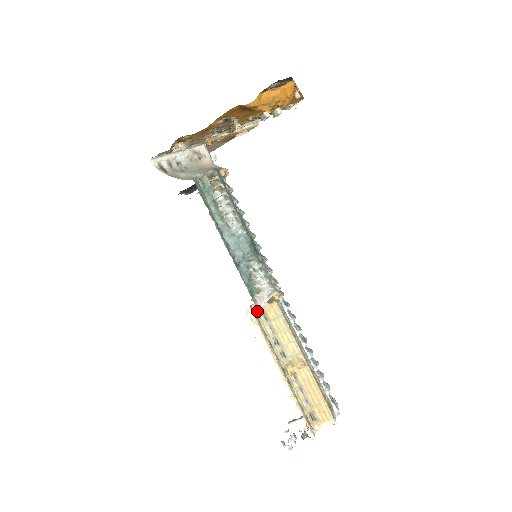
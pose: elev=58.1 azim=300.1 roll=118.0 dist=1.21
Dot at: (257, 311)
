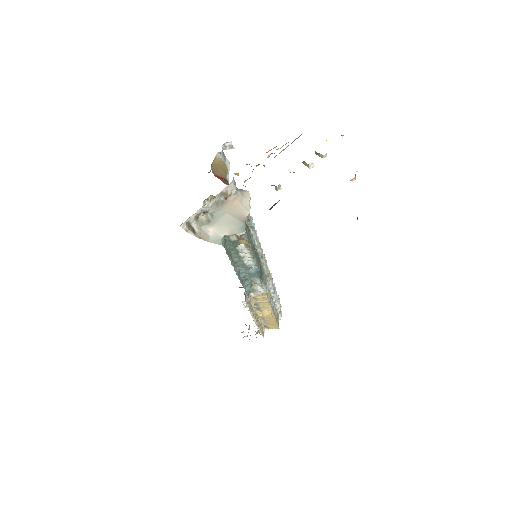
Dot at: occluded
